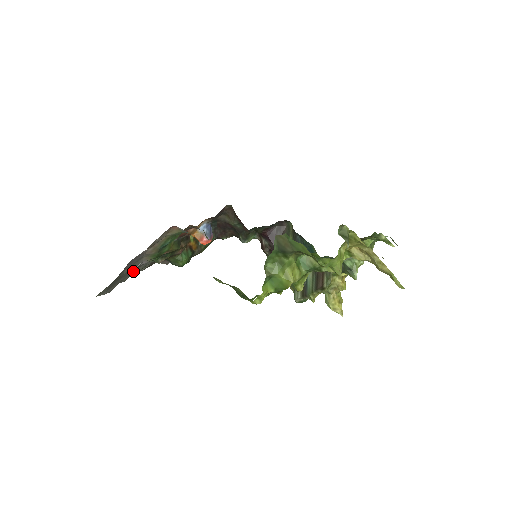
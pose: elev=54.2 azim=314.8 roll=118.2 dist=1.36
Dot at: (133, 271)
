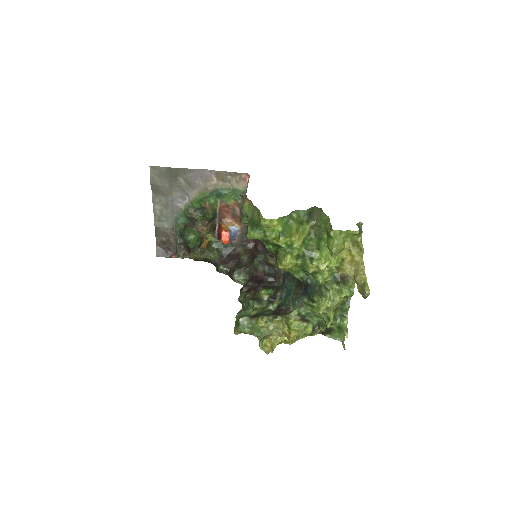
Dot at: (167, 201)
